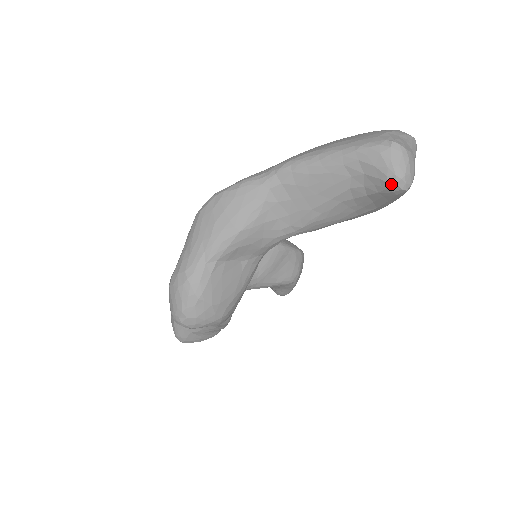
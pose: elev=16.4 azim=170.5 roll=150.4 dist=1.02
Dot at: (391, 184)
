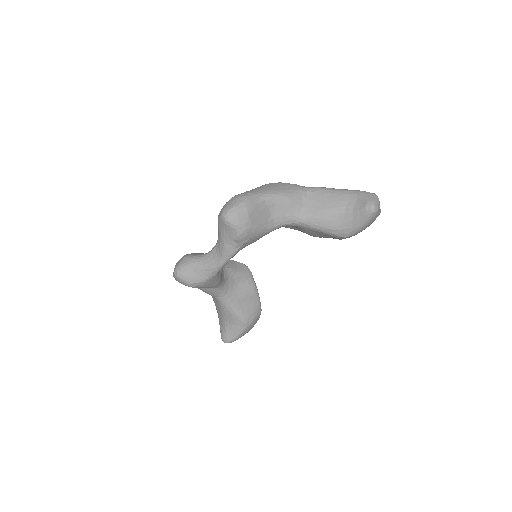
Dot at: (368, 205)
